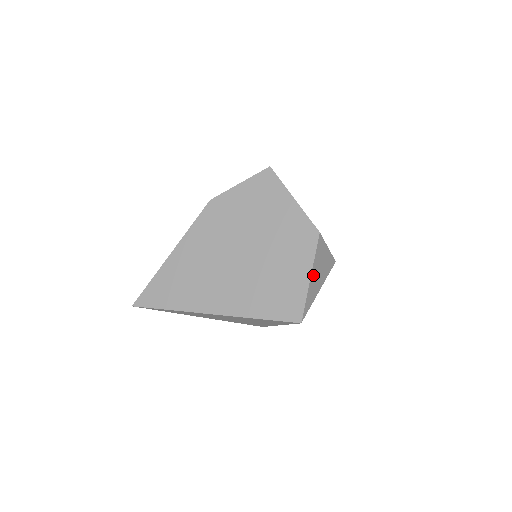
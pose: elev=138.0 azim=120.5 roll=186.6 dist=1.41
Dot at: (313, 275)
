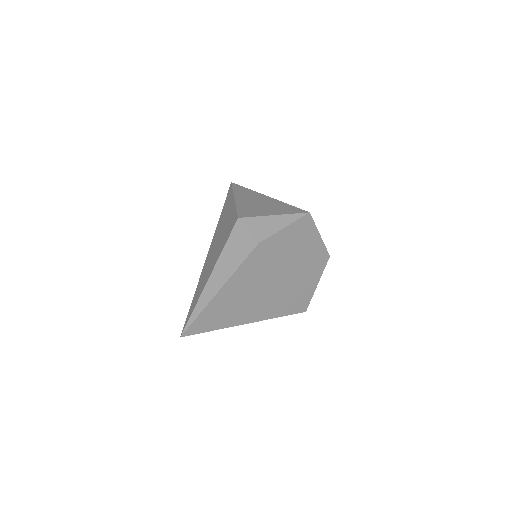
Dot at: (317, 281)
